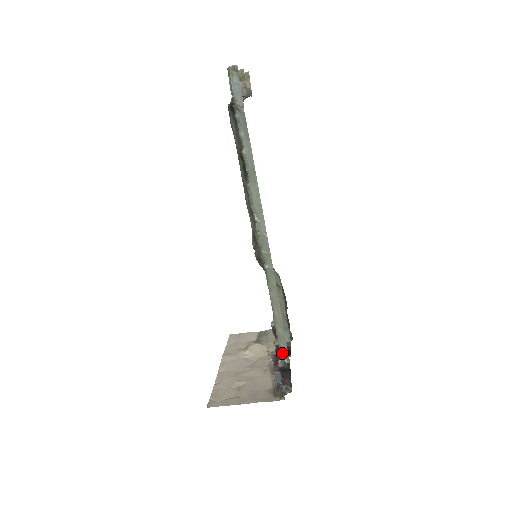
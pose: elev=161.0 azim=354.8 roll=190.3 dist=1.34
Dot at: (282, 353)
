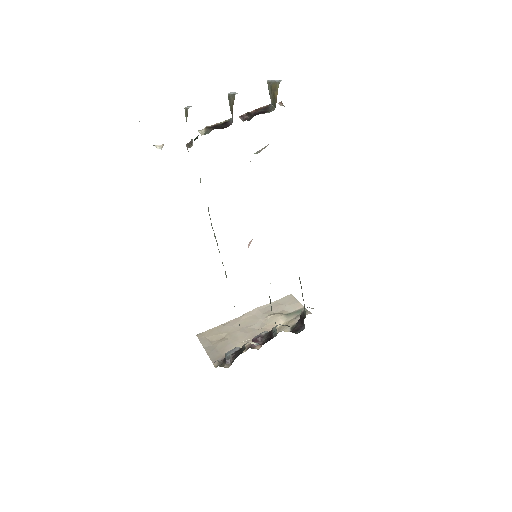
Dot at: occluded
